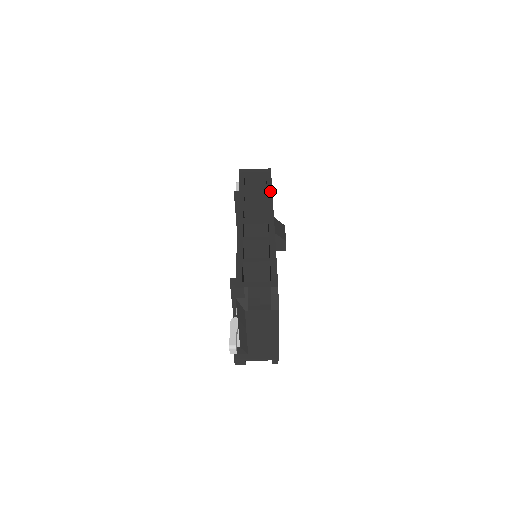
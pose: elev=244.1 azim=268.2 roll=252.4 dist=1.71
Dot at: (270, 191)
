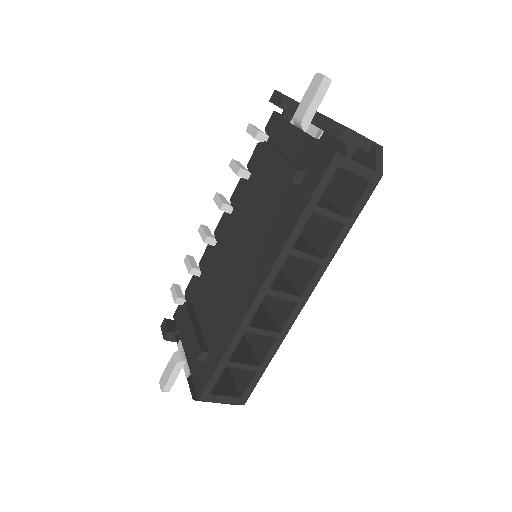
Dot at: (341, 240)
